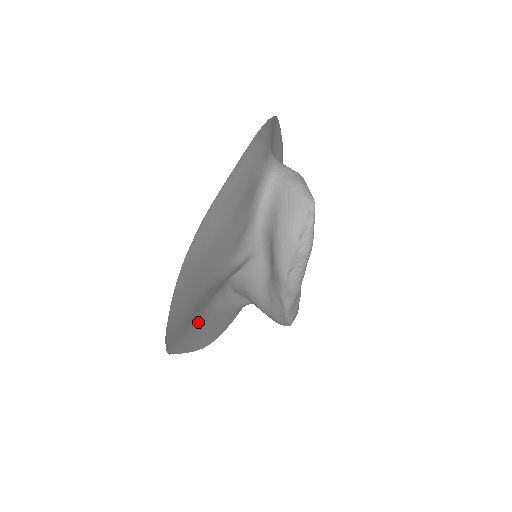
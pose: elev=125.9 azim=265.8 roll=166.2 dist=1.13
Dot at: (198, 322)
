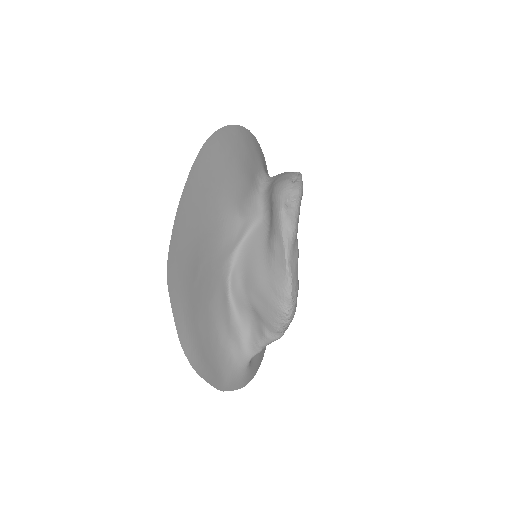
Dot at: (197, 291)
